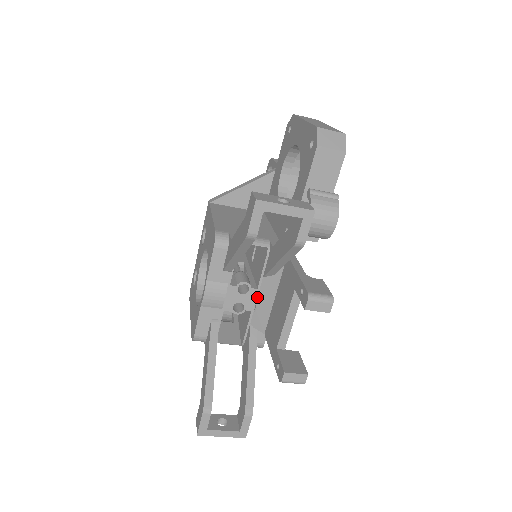
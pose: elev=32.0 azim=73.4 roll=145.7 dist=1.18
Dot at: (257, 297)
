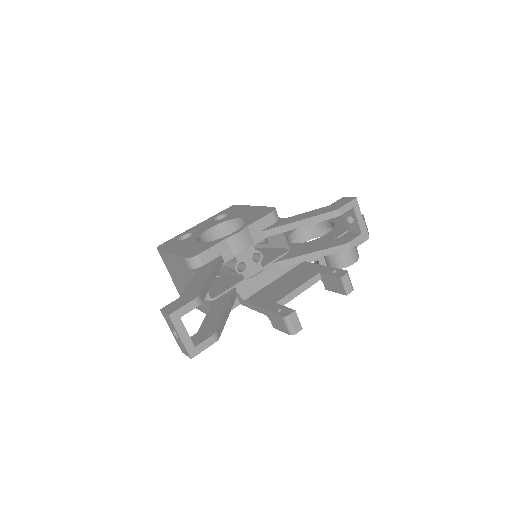
Dot at: (257, 273)
